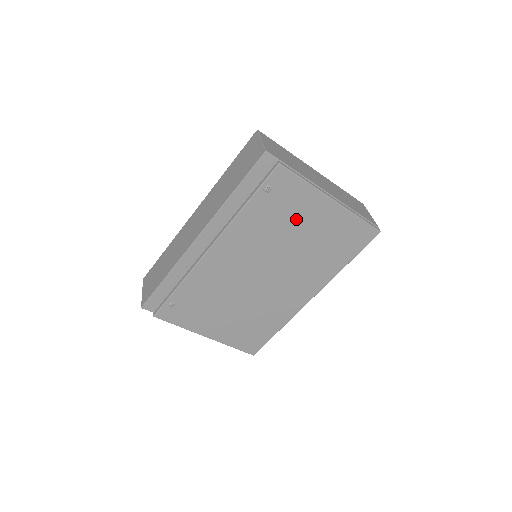
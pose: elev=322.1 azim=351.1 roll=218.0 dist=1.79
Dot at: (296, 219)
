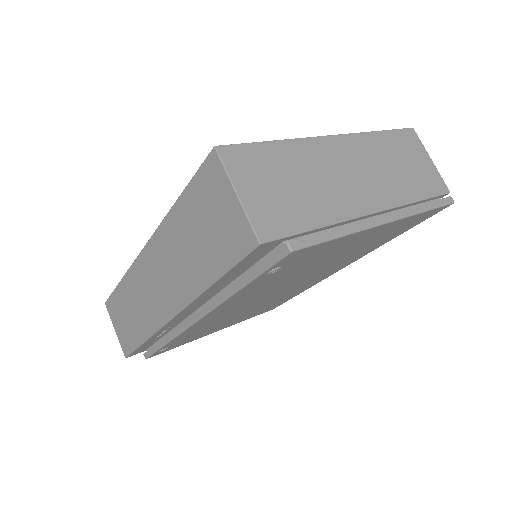
Dot at: (323, 257)
